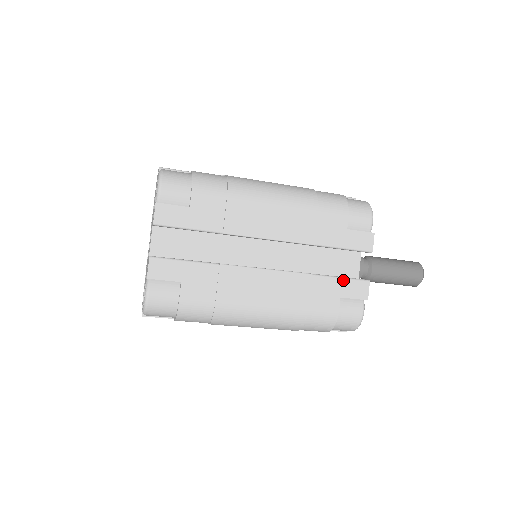
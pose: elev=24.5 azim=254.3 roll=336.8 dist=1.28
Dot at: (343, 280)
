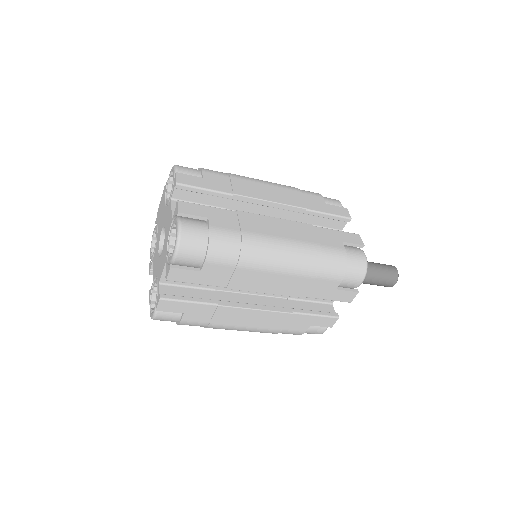
Dot at: (338, 231)
